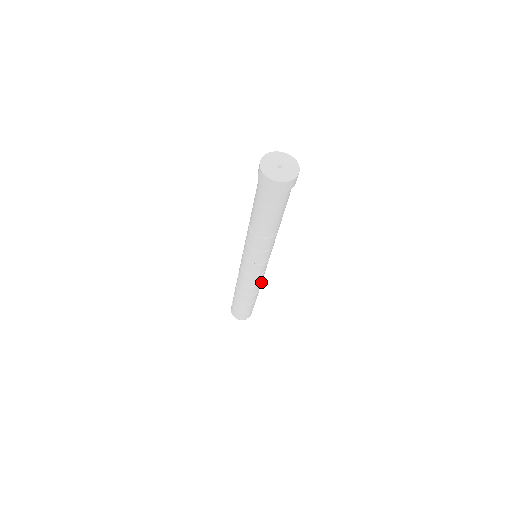
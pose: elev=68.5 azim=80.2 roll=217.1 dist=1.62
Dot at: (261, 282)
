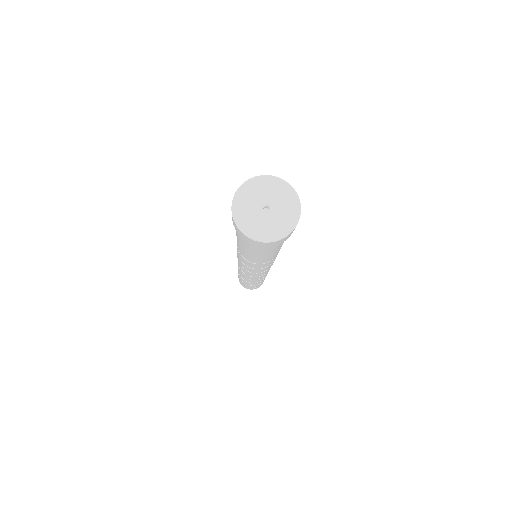
Dot at: (257, 280)
